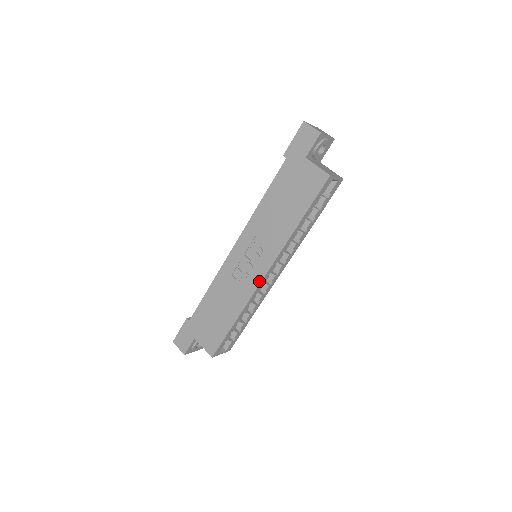
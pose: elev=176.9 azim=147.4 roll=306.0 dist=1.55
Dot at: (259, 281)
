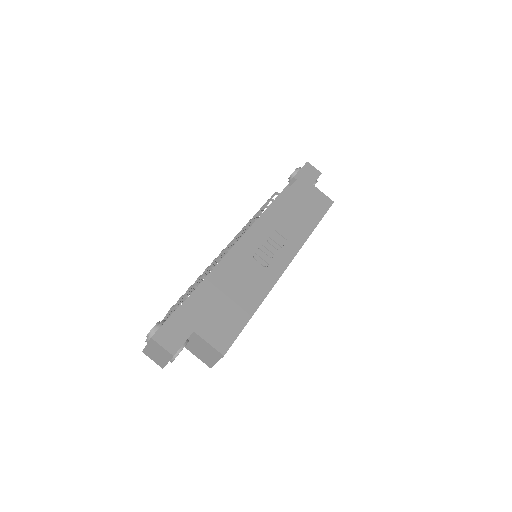
Dot at: (282, 270)
